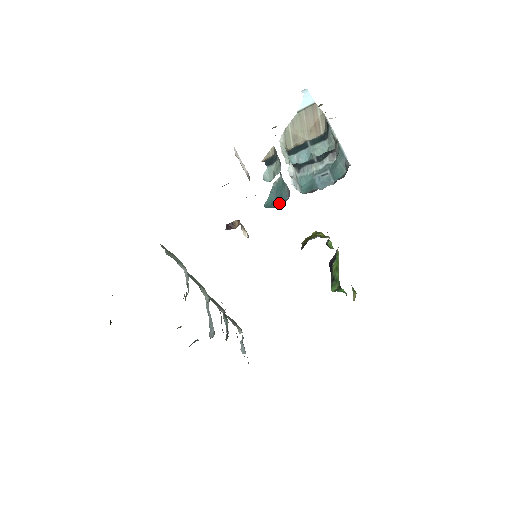
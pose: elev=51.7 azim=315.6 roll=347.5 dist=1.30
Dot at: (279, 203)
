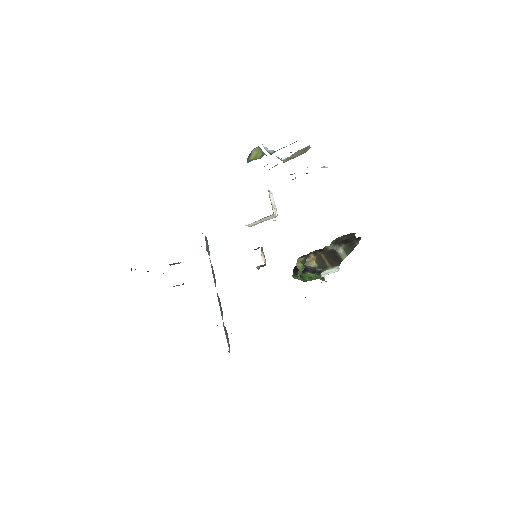
Dot at: (253, 155)
